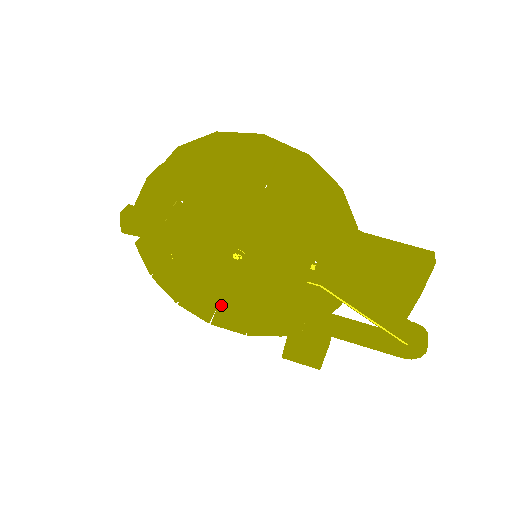
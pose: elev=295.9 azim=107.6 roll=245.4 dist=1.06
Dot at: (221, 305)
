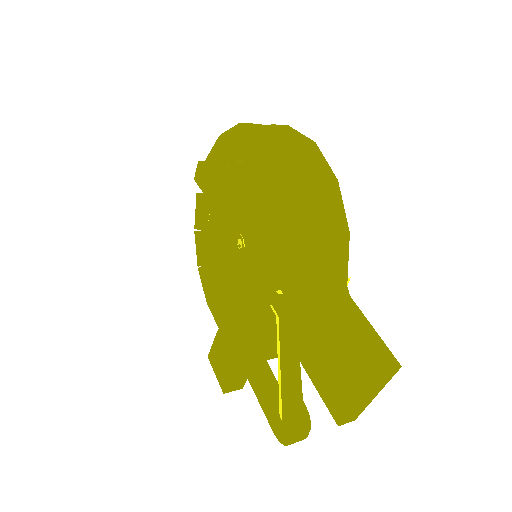
Dot at: (219, 289)
